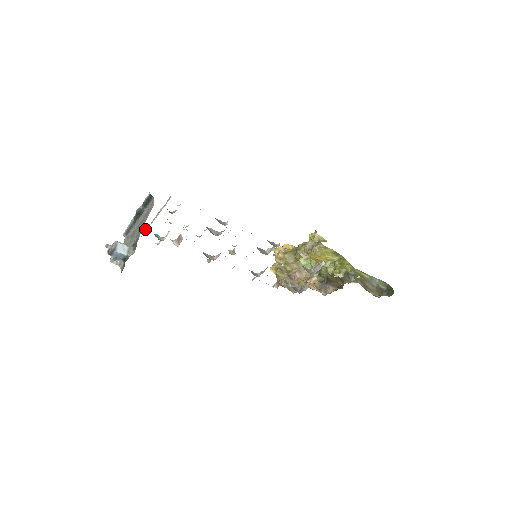
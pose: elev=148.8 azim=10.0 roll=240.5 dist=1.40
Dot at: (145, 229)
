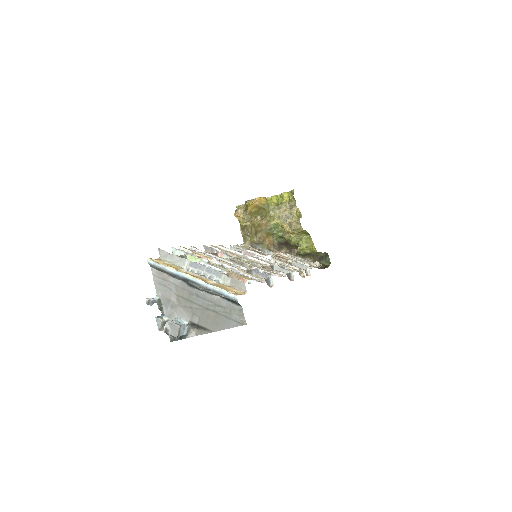
Dot at: (181, 267)
